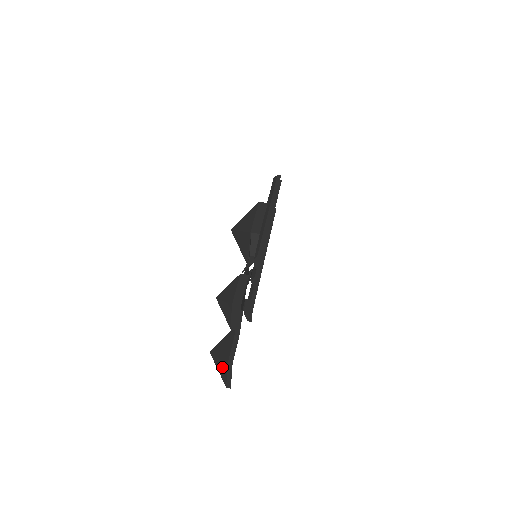
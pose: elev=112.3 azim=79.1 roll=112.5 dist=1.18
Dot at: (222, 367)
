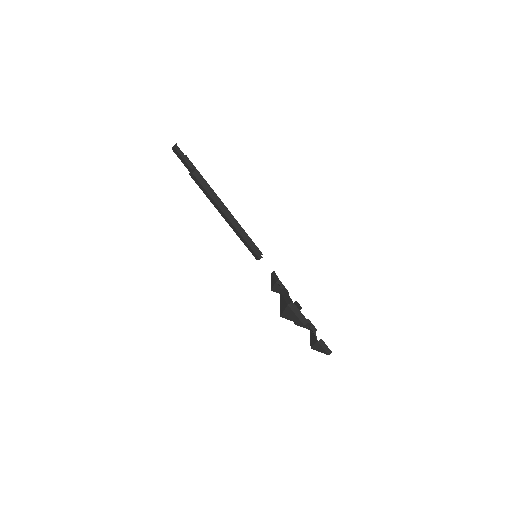
Dot at: occluded
